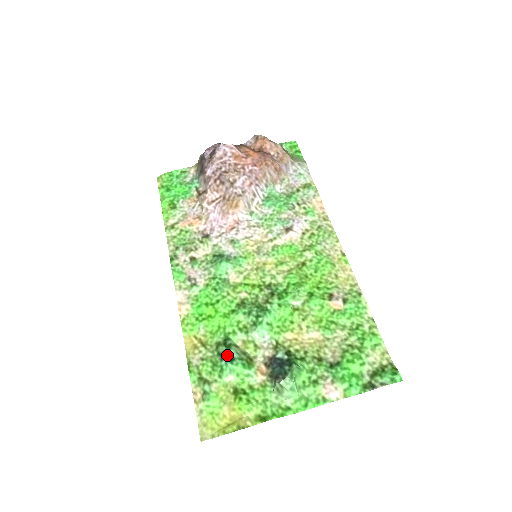
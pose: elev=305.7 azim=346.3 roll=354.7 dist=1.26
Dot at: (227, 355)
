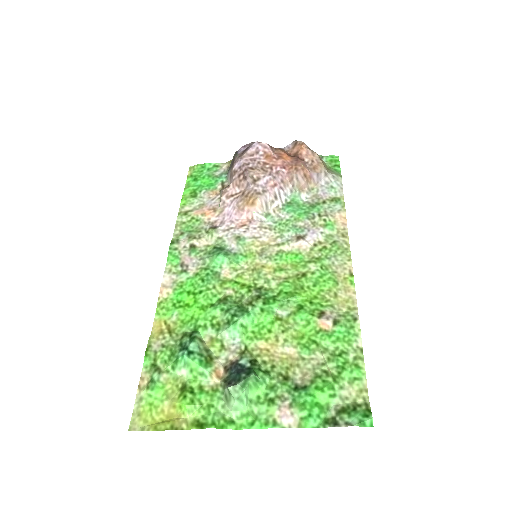
Dot at: (187, 346)
